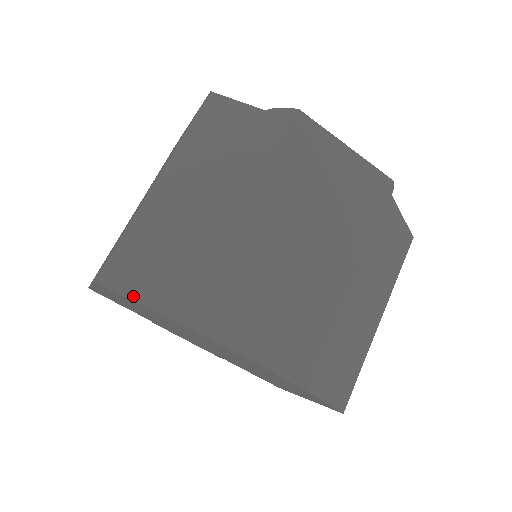
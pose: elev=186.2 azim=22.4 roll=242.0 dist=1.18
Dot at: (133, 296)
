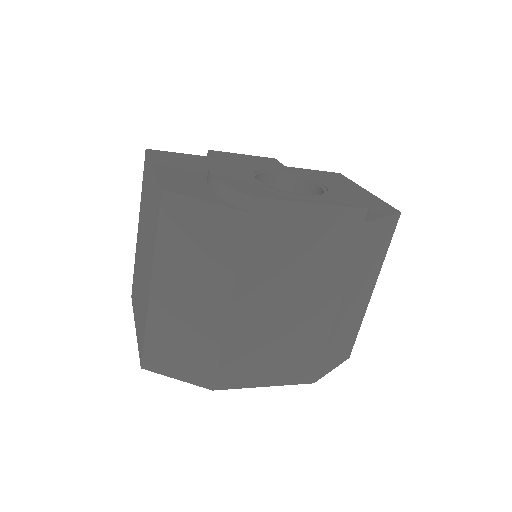
Dot at: (172, 375)
